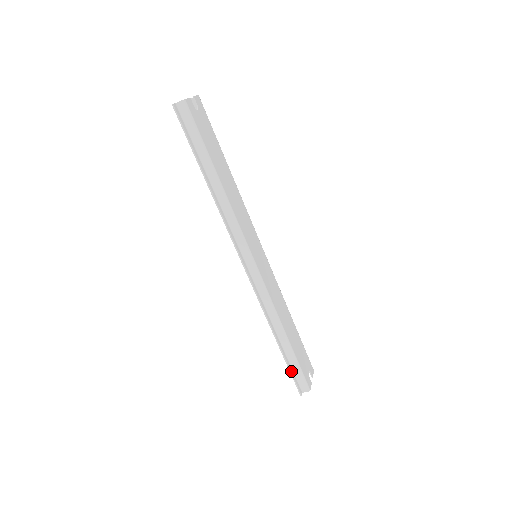
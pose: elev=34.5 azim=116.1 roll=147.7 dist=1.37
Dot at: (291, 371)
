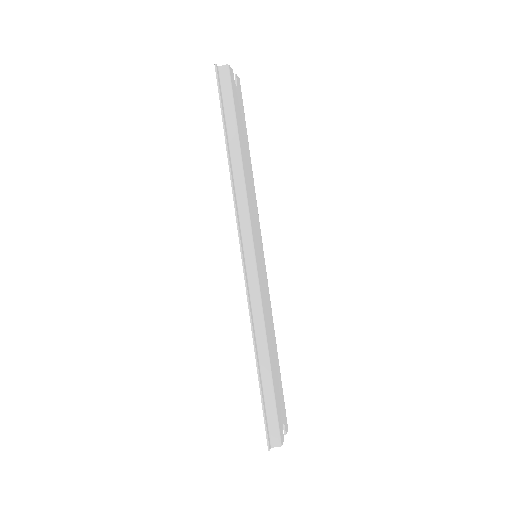
Dot at: (264, 410)
